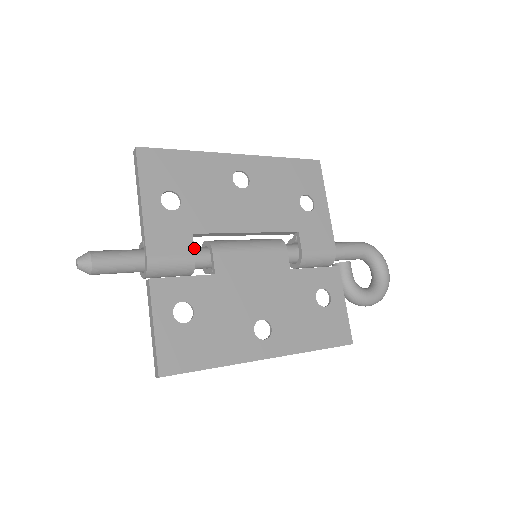
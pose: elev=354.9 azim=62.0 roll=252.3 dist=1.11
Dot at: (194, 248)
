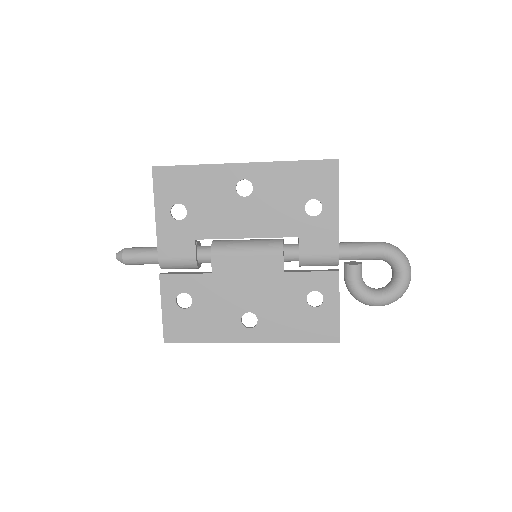
Dot at: (200, 248)
